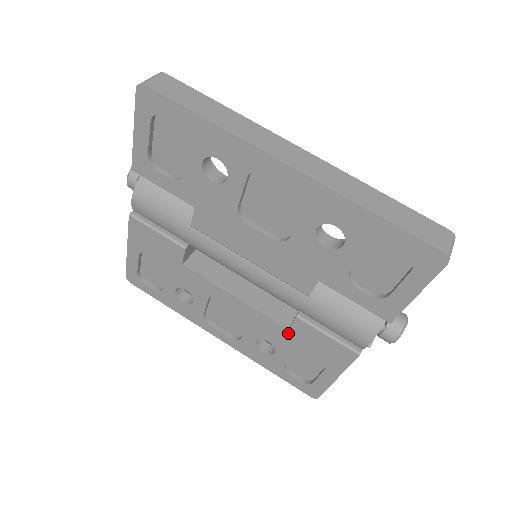
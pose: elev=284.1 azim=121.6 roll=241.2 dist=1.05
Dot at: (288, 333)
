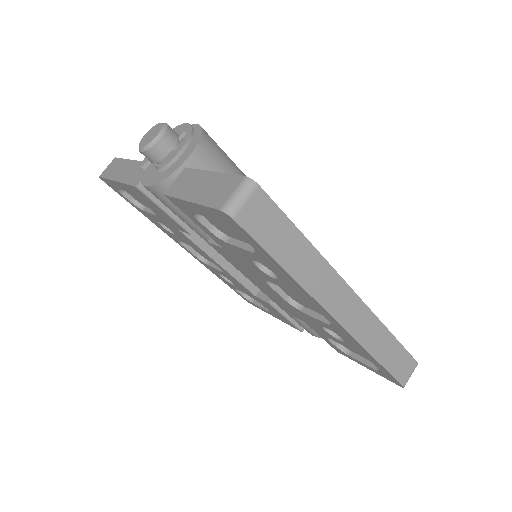
Dot at: (254, 296)
